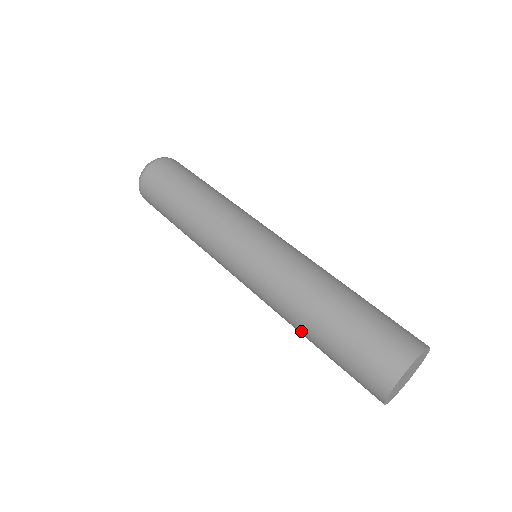
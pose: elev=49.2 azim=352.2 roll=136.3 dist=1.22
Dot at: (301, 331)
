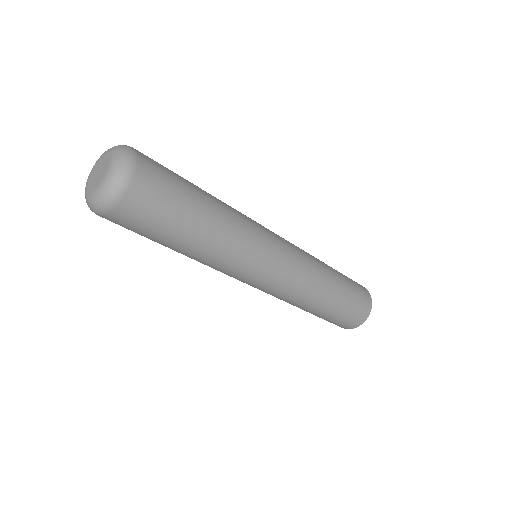
Dot at: (306, 309)
